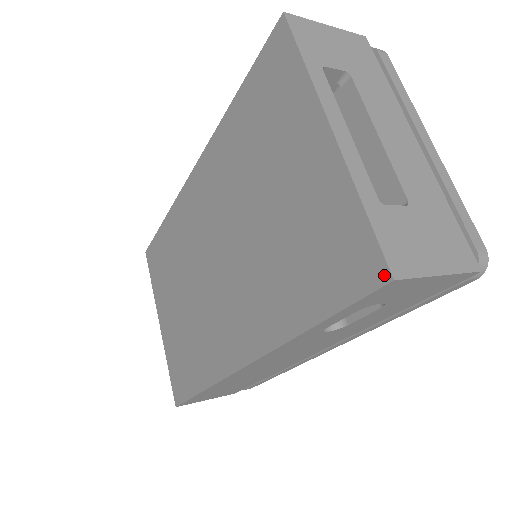
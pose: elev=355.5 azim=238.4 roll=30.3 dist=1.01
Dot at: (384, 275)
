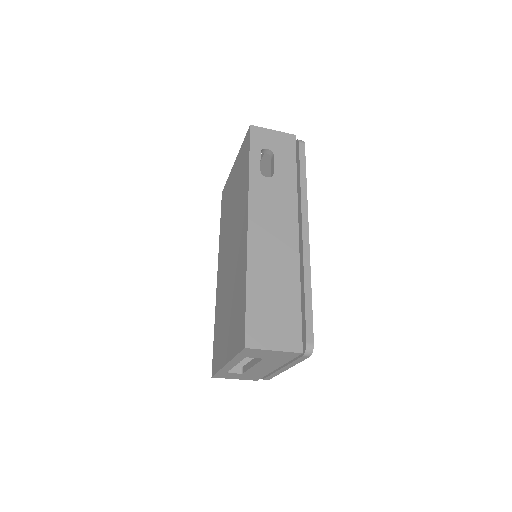
Dot at: (249, 129)
